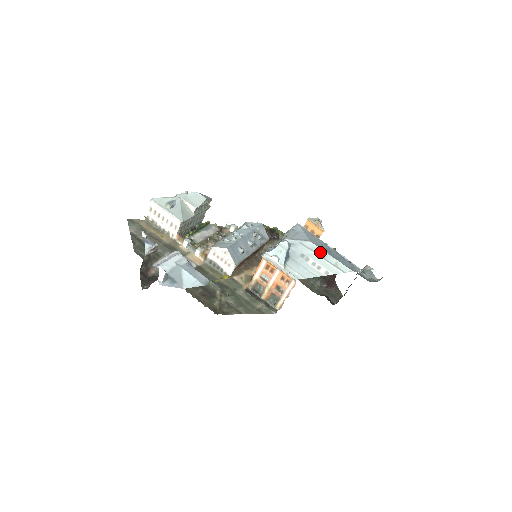
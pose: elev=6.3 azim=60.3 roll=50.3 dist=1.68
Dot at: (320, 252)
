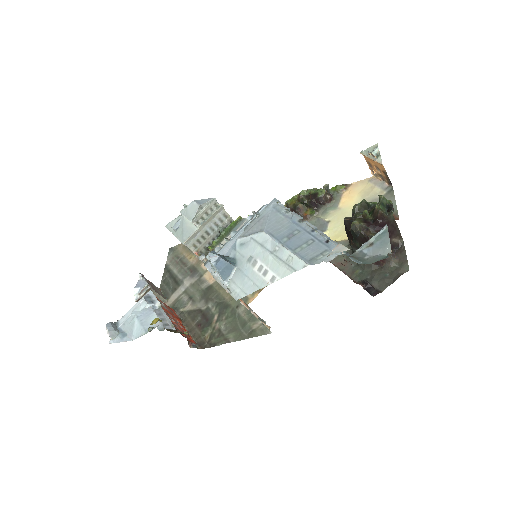
Dot at: (271, 245)
